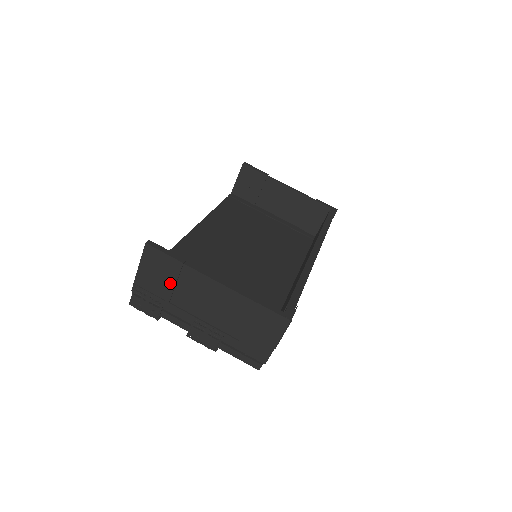
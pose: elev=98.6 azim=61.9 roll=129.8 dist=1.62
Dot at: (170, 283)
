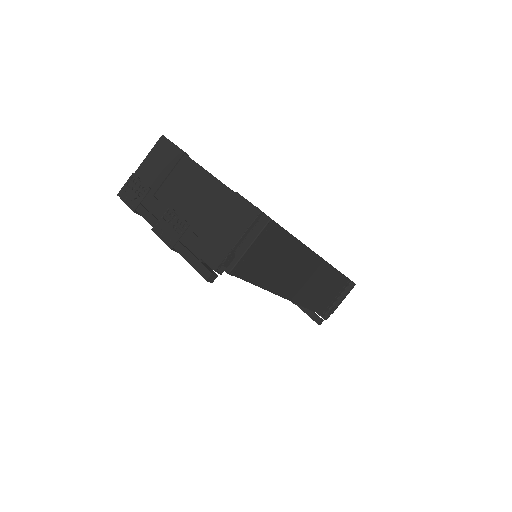
Dot at: (164, 173)
